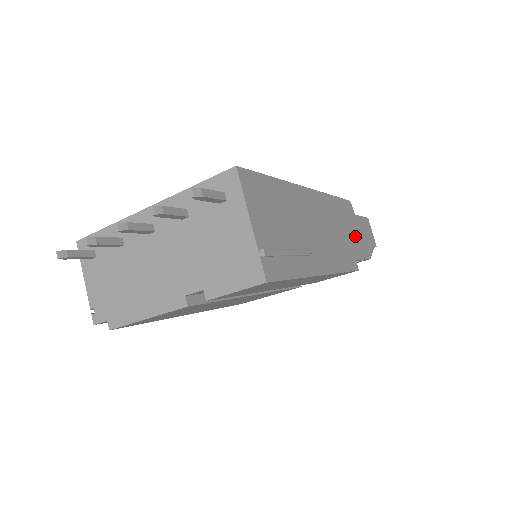
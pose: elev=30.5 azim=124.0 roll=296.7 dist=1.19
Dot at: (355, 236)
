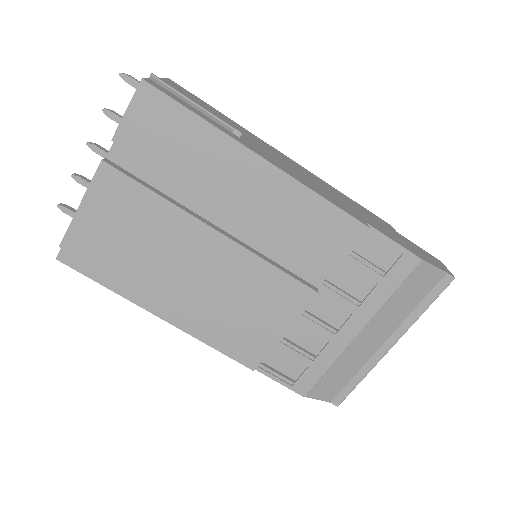
Dot at: (382, 228)
